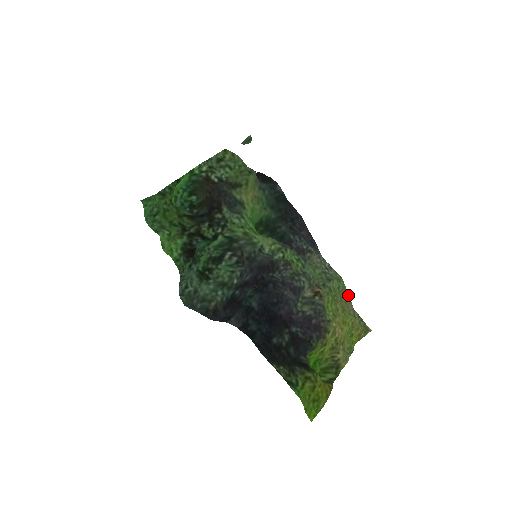
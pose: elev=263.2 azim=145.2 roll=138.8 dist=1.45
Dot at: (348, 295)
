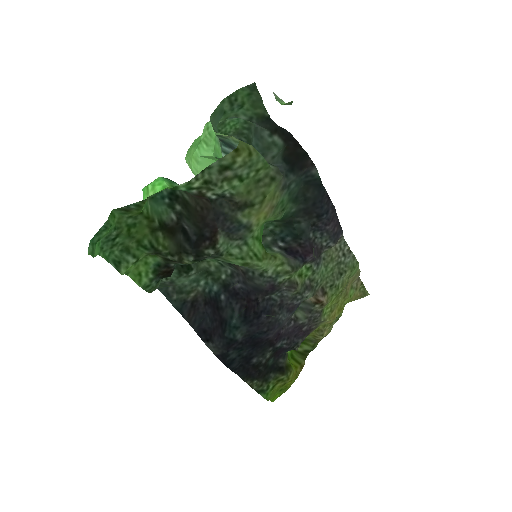
Dot at: (358, 273)
